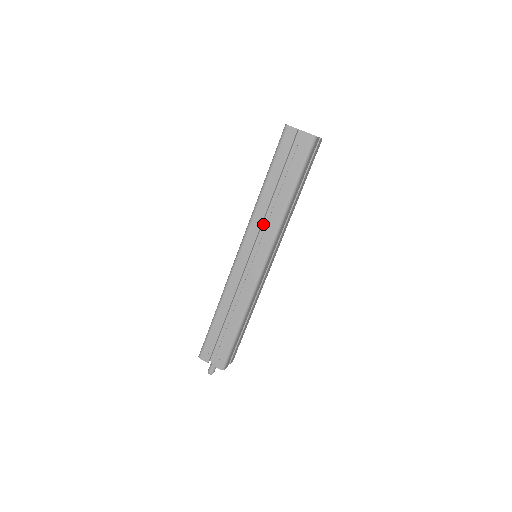
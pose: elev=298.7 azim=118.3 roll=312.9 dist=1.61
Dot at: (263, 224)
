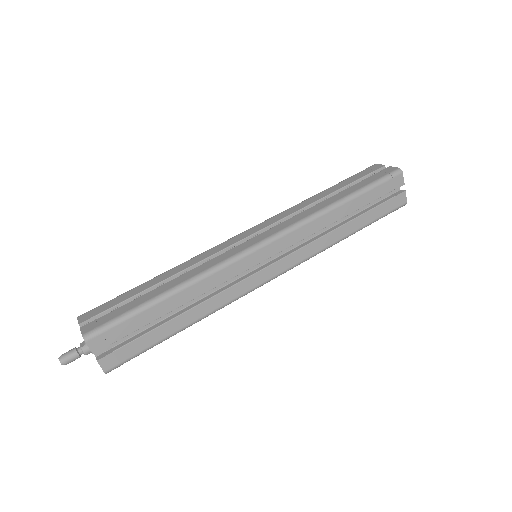
Dot at: occluded
